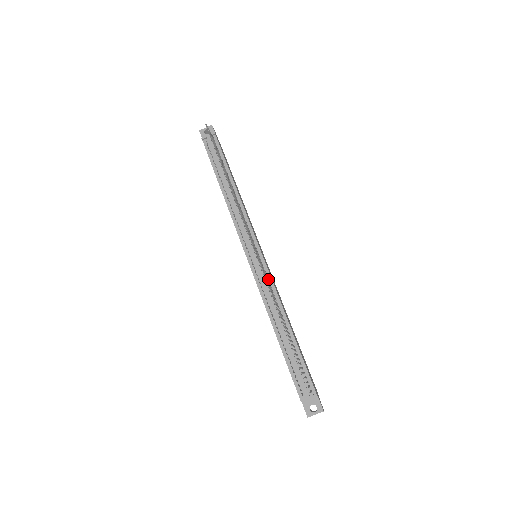
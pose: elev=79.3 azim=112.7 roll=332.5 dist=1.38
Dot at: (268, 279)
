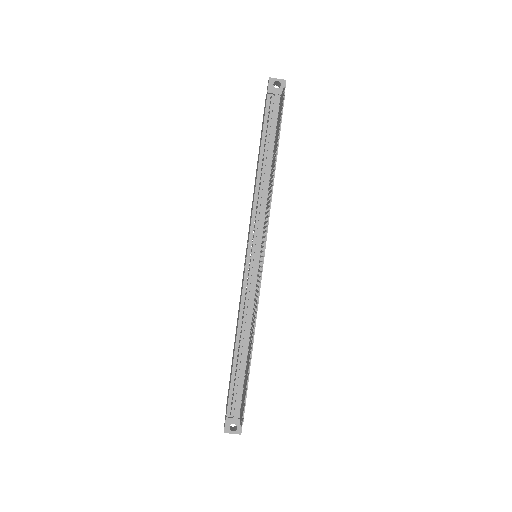
Dot at: occluded
